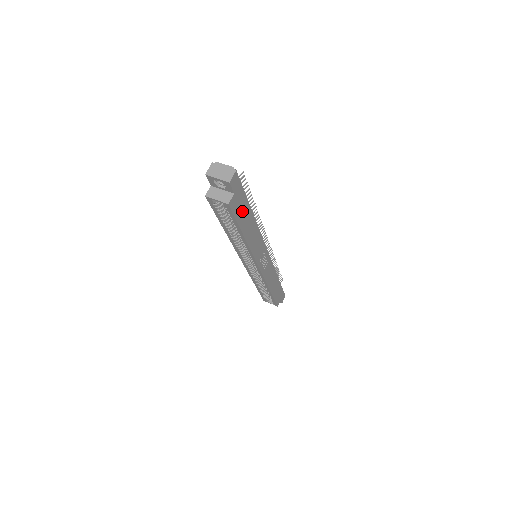
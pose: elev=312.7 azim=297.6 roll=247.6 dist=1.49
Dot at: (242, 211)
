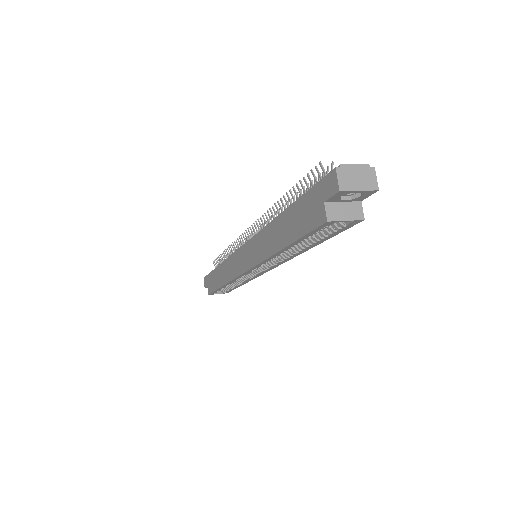
Dot at: occluded
